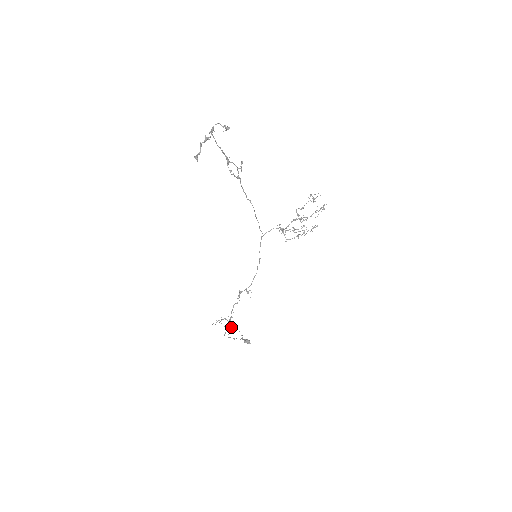
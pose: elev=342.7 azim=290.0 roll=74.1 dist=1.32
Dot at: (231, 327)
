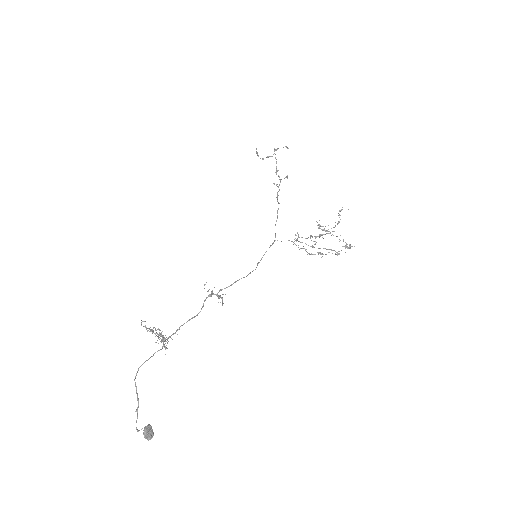
Dot at: (160, 338)
